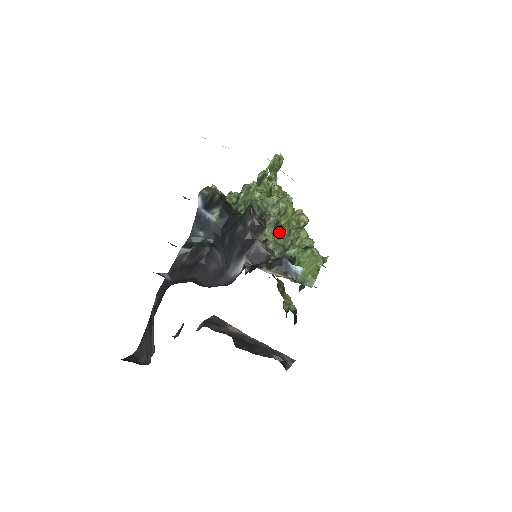
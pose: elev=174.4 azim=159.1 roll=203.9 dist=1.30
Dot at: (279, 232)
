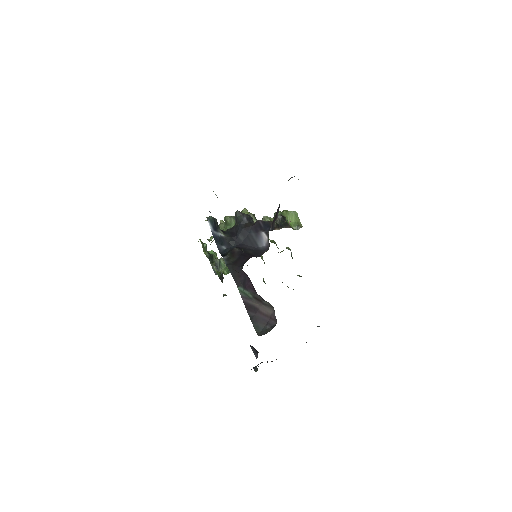
Dot at: occluded
